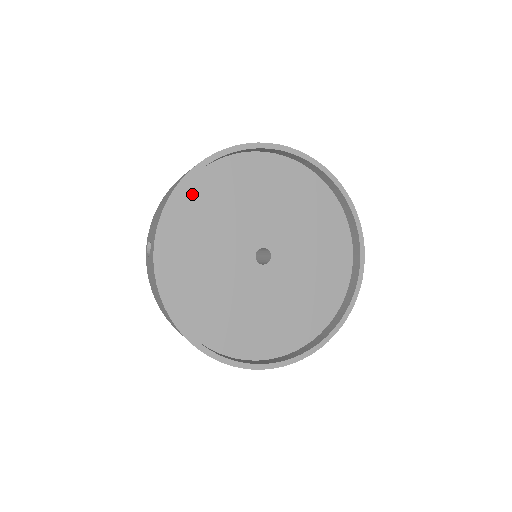
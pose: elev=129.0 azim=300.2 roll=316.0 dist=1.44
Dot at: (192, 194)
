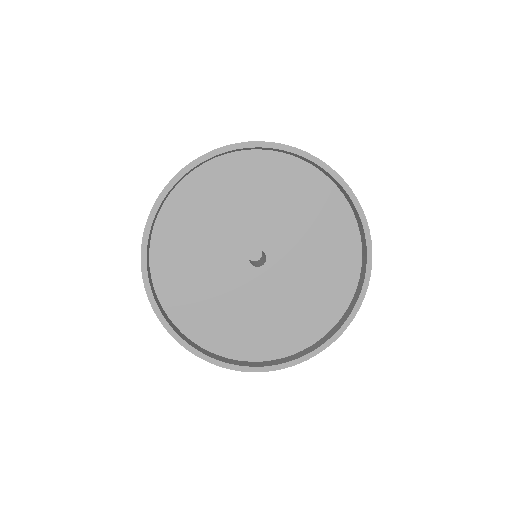
Dot at: (213, 172)
